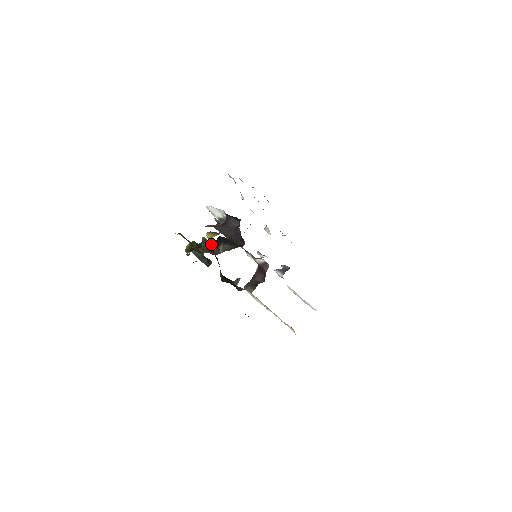
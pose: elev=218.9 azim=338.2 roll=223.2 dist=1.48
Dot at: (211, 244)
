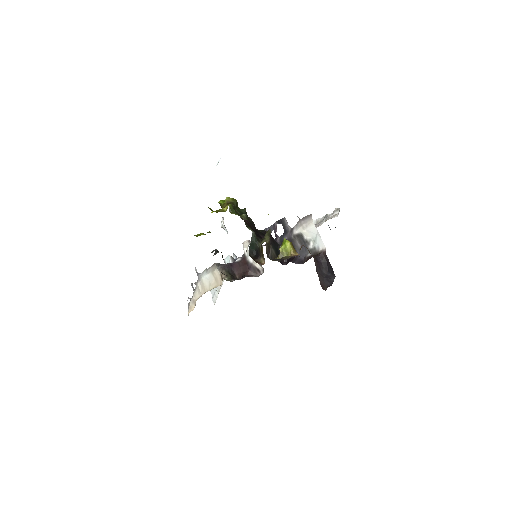
Dot at: (282, 253)
